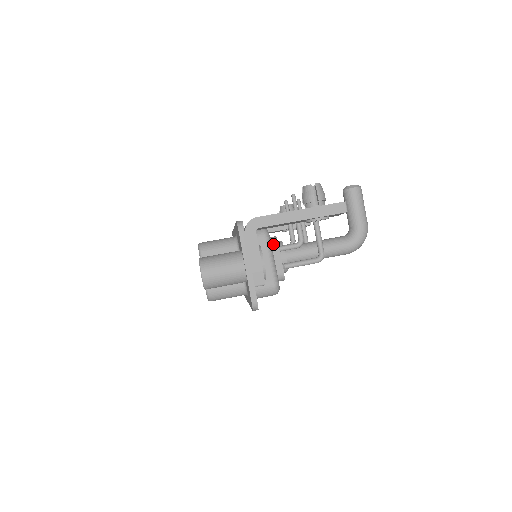
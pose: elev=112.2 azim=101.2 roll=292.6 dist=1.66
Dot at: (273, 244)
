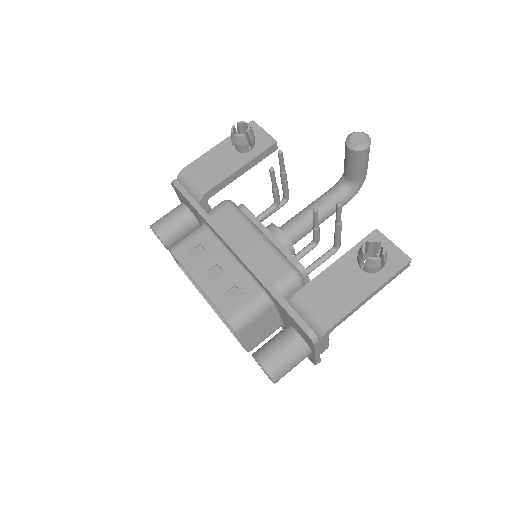
Dot at: (303, 278)
